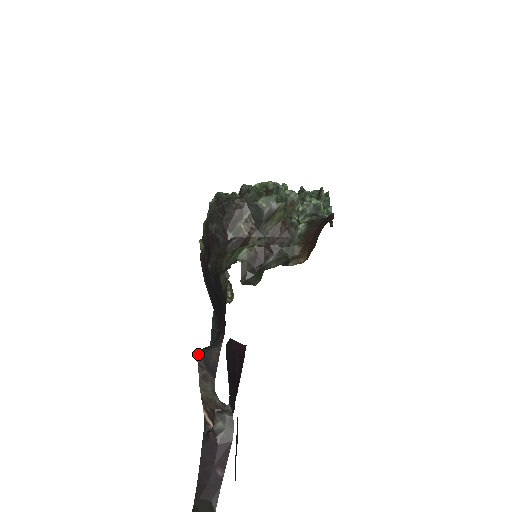
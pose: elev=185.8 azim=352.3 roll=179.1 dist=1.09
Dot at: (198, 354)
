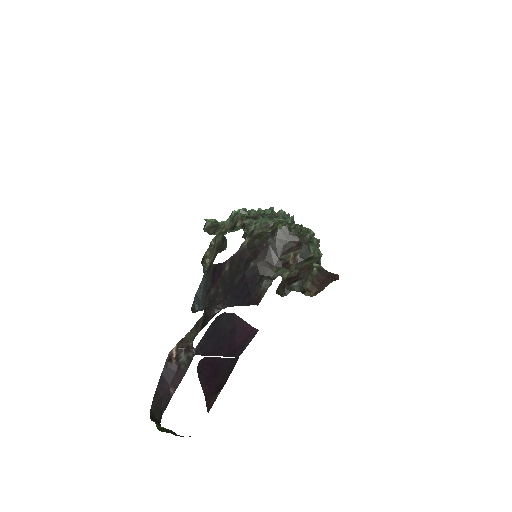
Dot at: (204, 312)
